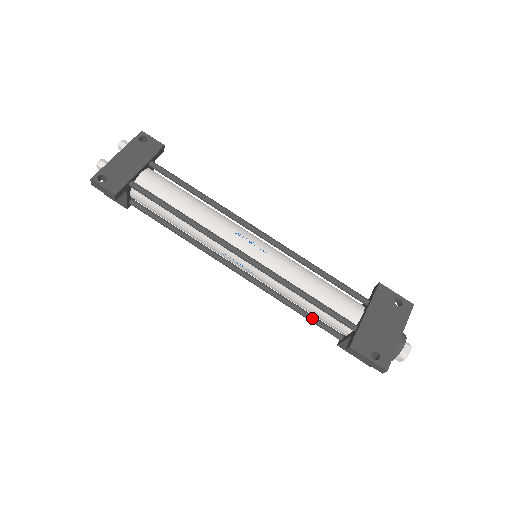
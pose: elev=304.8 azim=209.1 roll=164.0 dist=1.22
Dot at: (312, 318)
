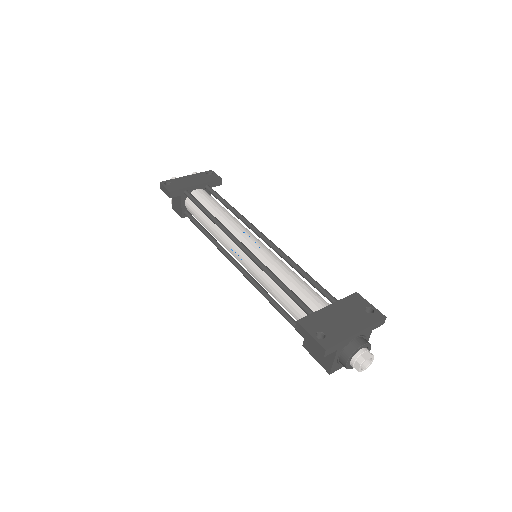
Dot at: (286, 314)
